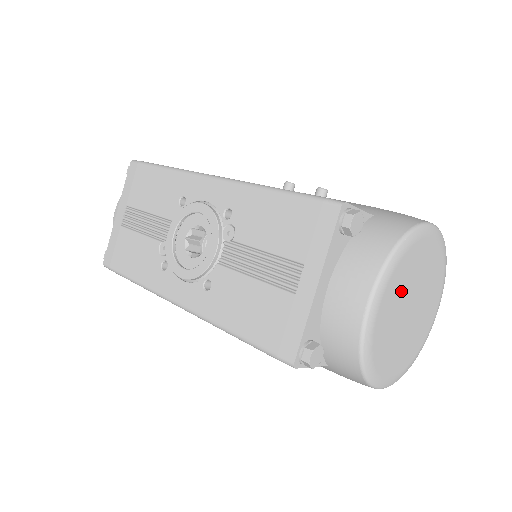
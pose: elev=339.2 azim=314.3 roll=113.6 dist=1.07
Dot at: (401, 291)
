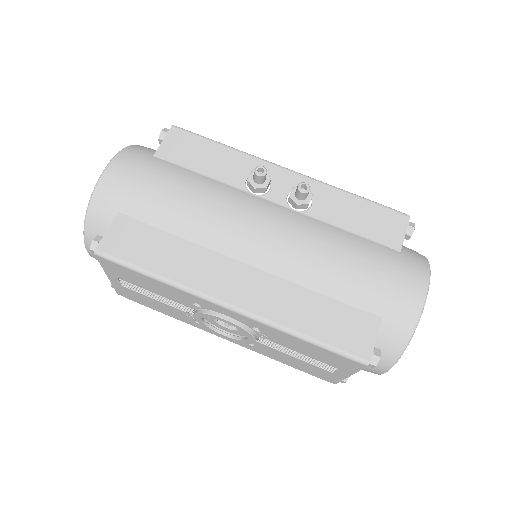
Dot at: occluded
